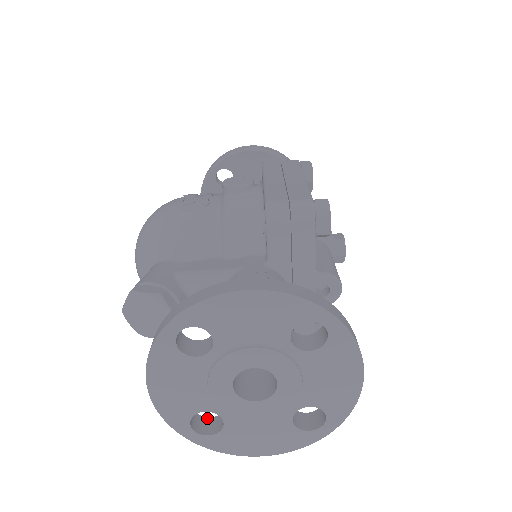
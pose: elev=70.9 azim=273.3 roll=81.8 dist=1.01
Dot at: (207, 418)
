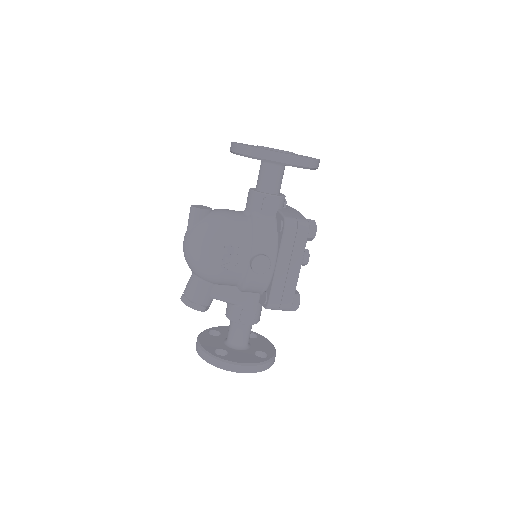
Dot at: (212, 331)
